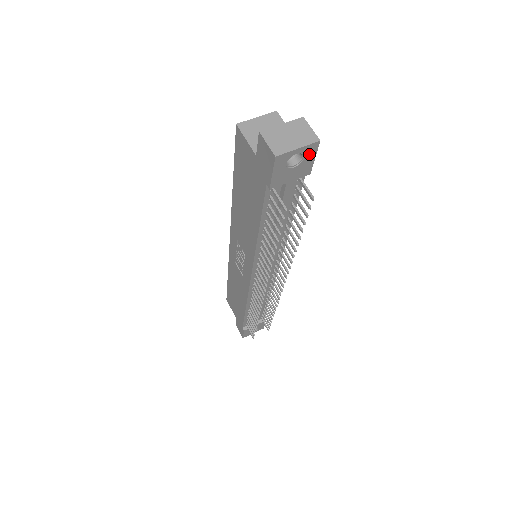
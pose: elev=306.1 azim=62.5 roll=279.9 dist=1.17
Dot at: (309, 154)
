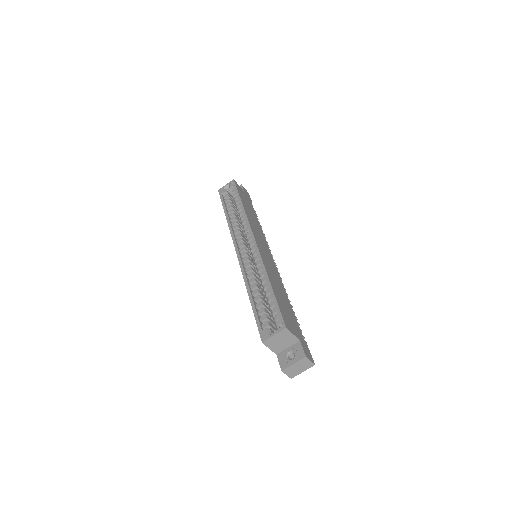
Dot at: occluded
